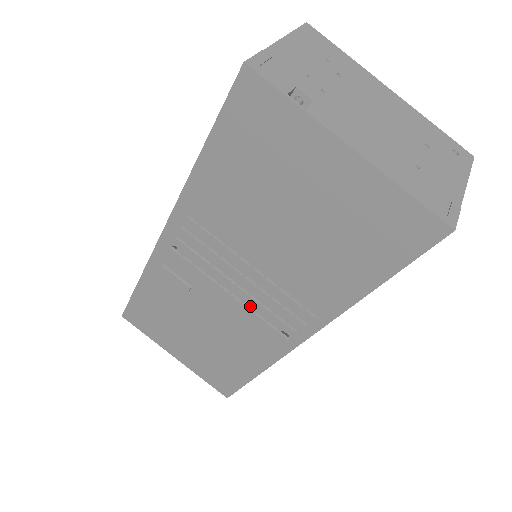
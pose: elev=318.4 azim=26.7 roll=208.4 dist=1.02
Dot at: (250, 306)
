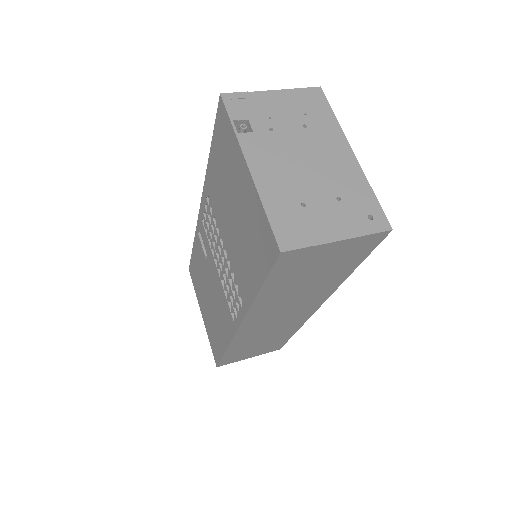
Dot at: occluded
